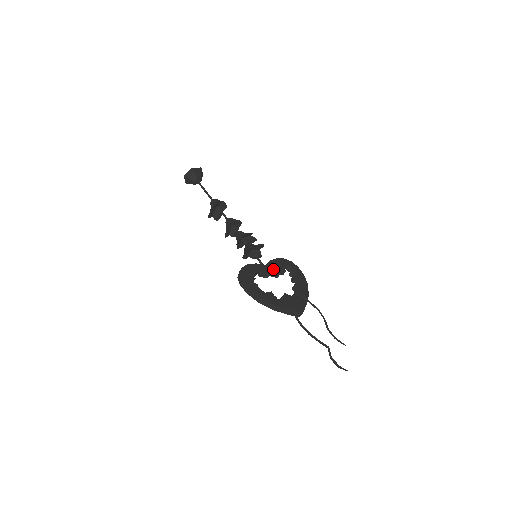
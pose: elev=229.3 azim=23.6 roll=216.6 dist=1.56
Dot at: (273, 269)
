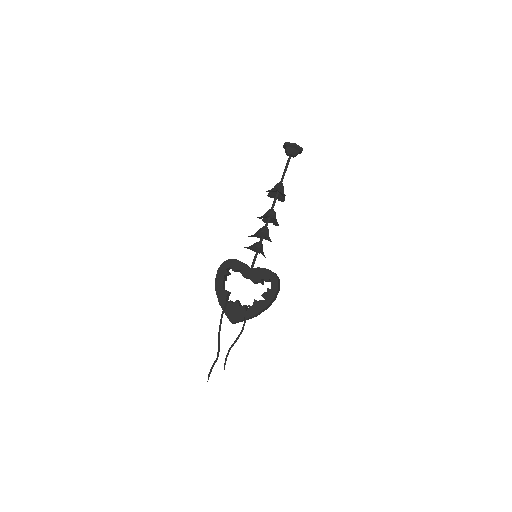
Dot at: (252, 276)
